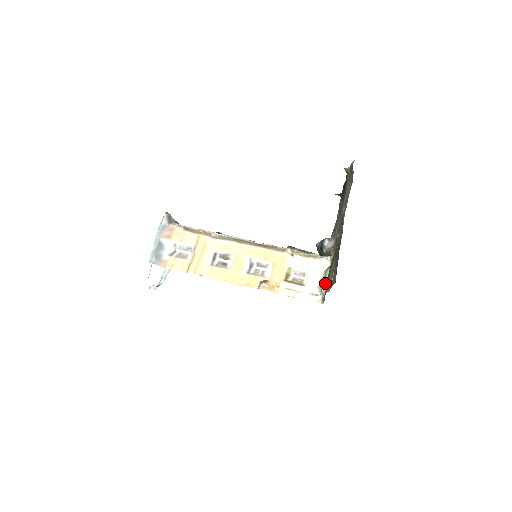
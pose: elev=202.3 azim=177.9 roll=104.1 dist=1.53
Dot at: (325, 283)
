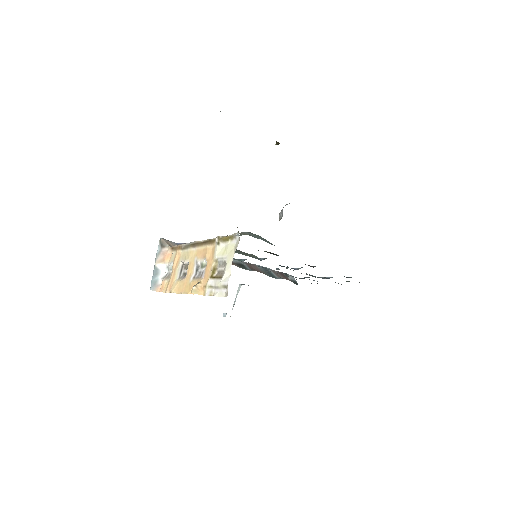
Dot at: occluded
